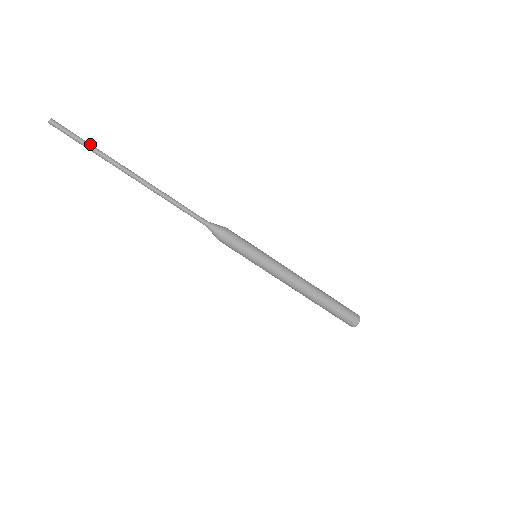
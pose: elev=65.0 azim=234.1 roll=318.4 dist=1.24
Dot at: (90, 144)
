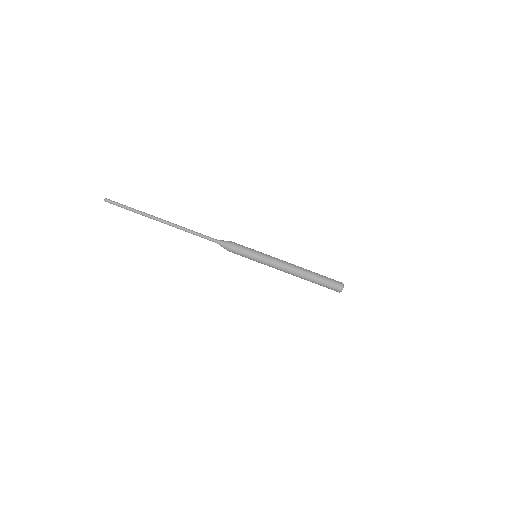
Dot at: (132, 208)
